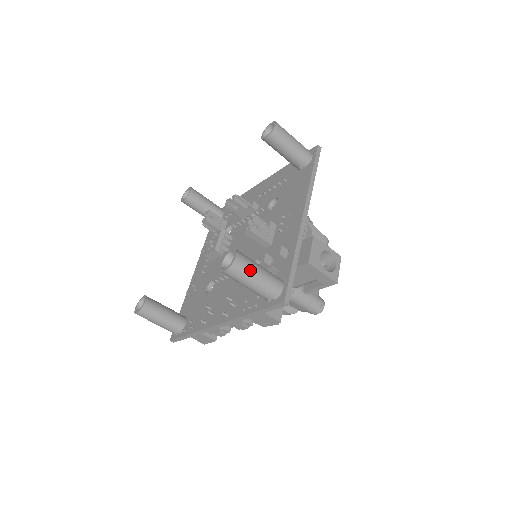
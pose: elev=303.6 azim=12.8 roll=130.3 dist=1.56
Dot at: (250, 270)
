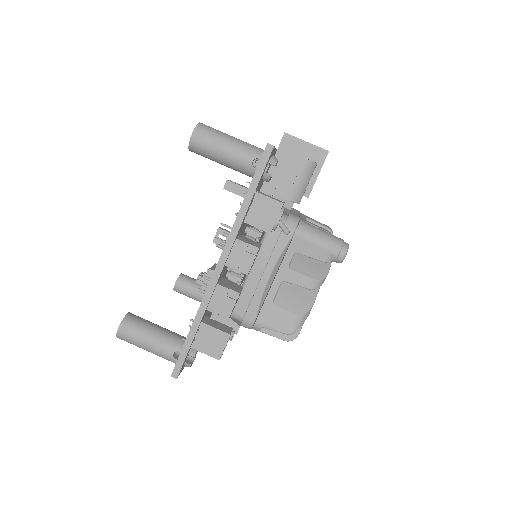
Dot at: (220, 132)
